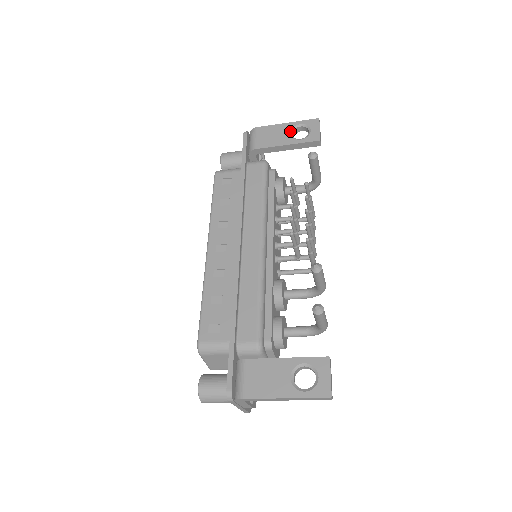
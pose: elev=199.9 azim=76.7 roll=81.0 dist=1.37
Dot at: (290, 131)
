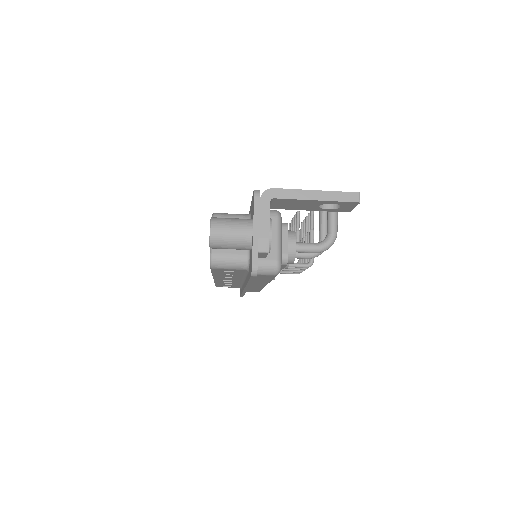
Dot at: occluded
